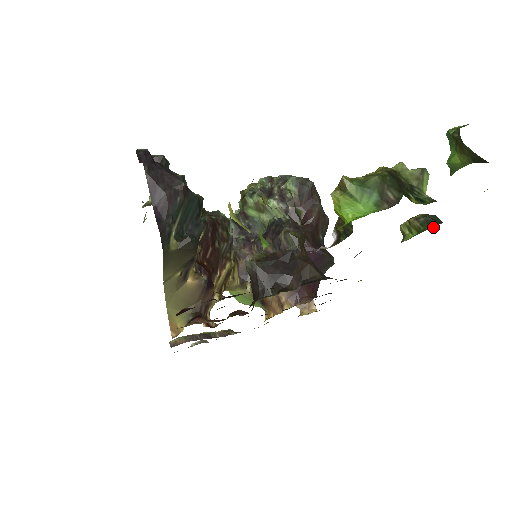
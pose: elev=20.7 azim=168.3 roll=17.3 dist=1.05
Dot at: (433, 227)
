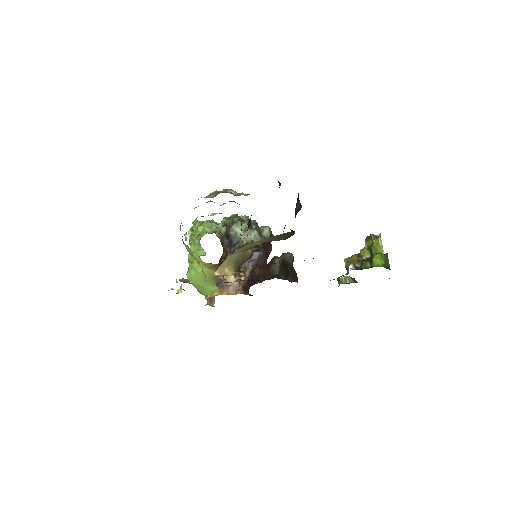
Dot at: occluded
